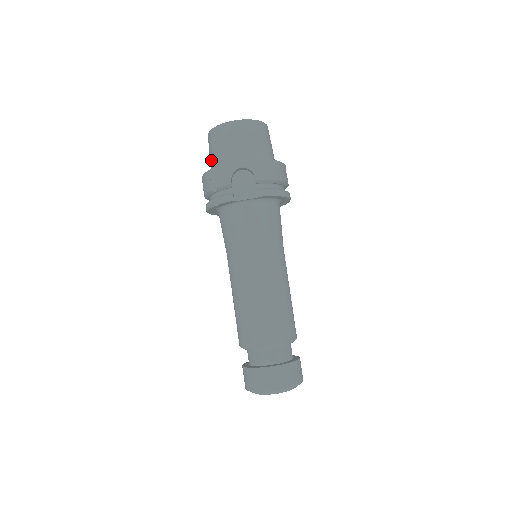
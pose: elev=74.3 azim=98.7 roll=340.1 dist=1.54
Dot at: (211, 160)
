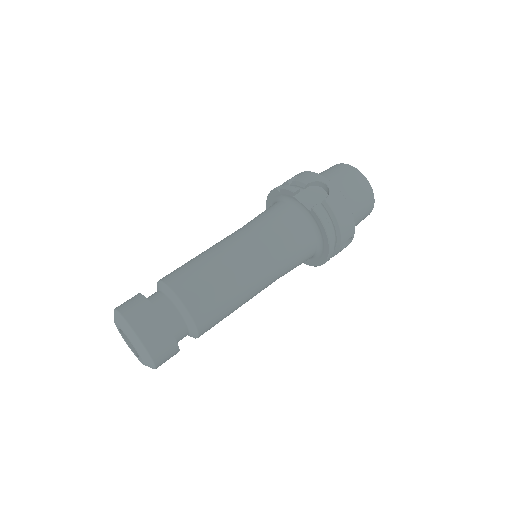
Dot at: occluded
